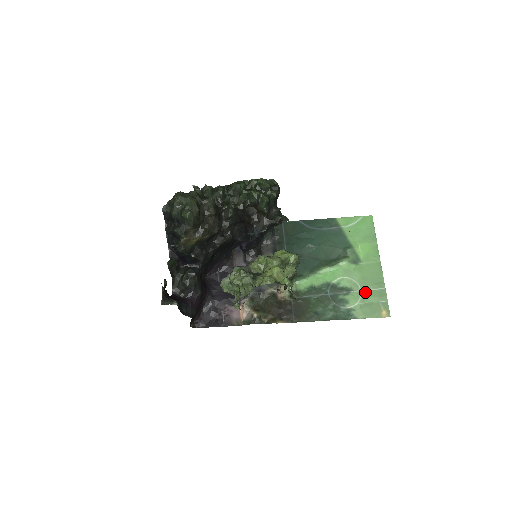
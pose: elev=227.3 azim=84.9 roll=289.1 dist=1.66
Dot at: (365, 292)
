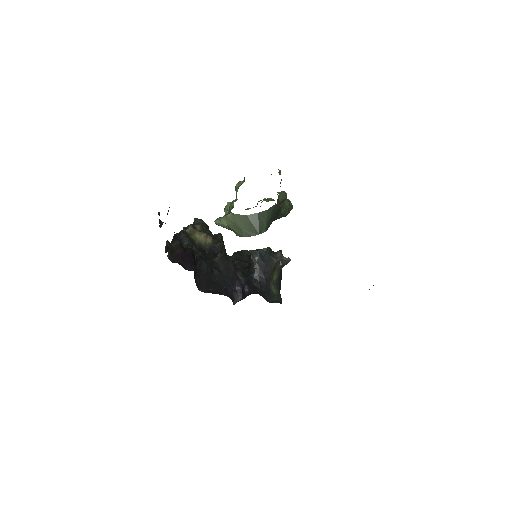
Dot at: occluded
